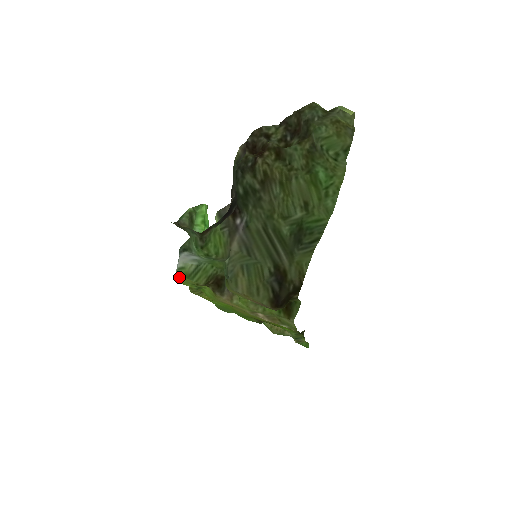
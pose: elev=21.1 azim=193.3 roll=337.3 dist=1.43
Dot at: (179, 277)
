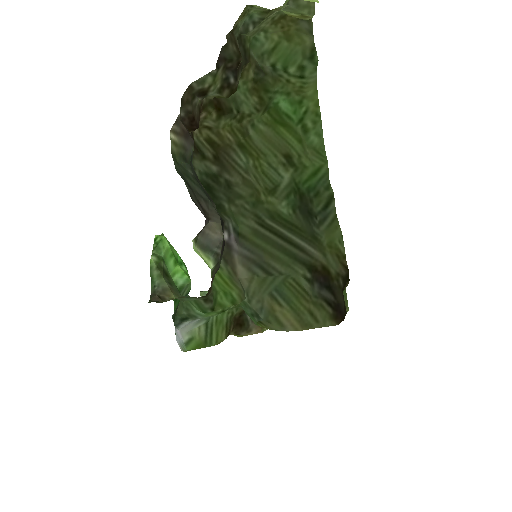
Dot at: (190, 350)
